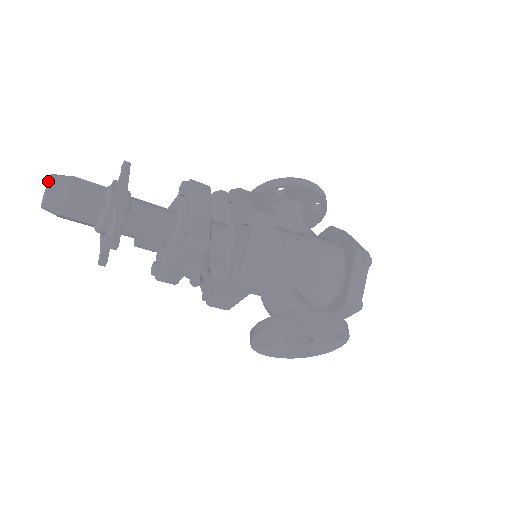
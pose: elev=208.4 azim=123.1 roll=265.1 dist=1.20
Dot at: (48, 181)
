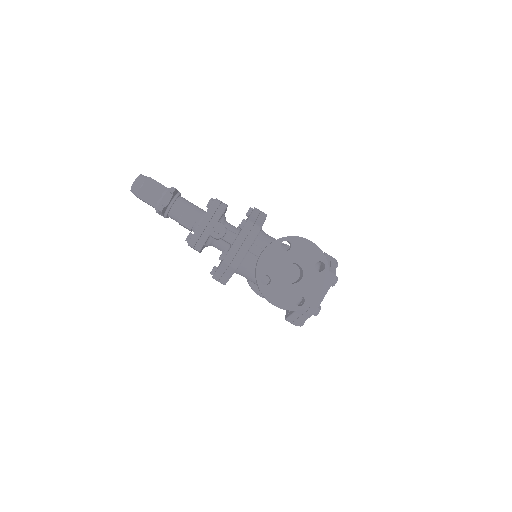
Dot at: occluded
